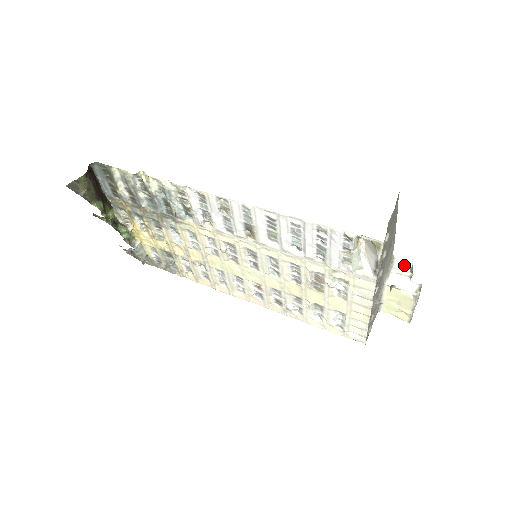
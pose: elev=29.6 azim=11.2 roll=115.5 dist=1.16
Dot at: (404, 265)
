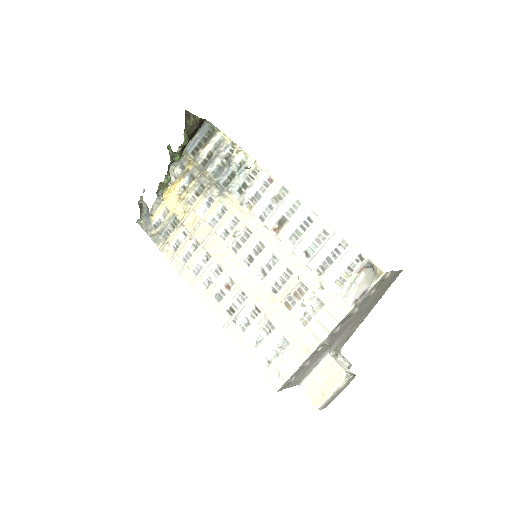
Dot at: (346, 360)
